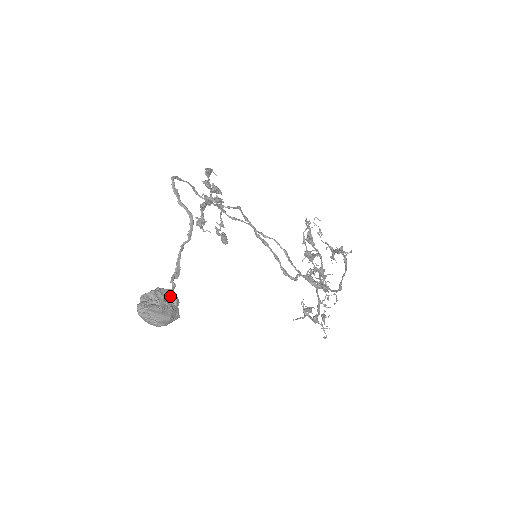
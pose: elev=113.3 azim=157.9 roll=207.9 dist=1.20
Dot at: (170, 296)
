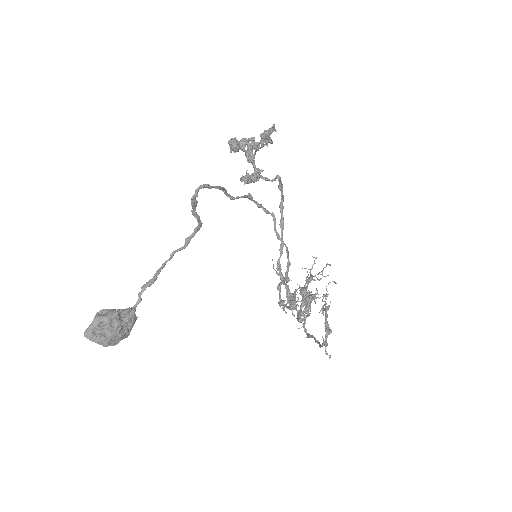
Dot at: (127, 322)
